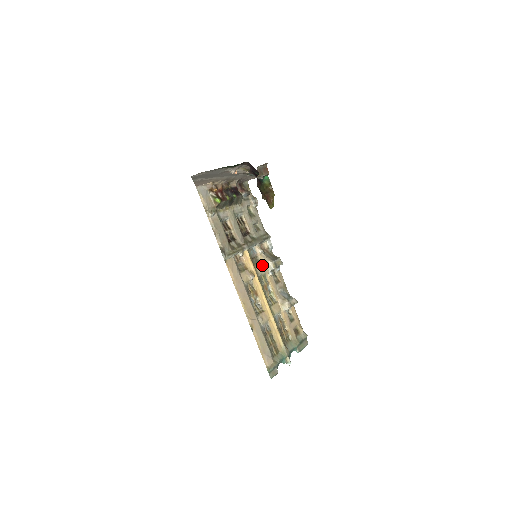
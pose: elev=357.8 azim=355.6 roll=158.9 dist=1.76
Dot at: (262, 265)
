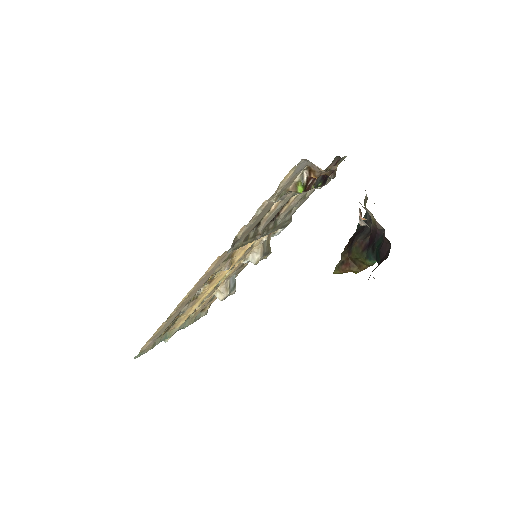
Dot at: (249, 251)
